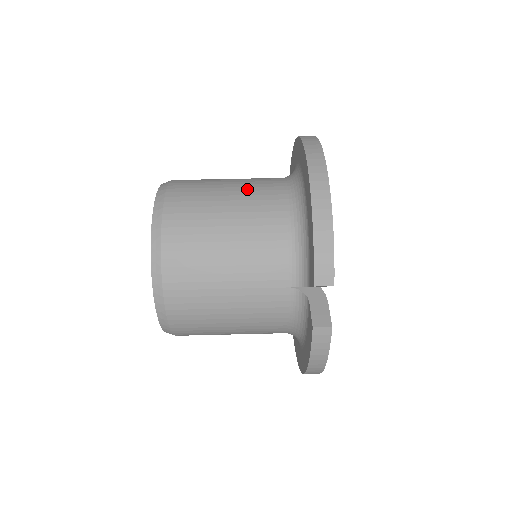
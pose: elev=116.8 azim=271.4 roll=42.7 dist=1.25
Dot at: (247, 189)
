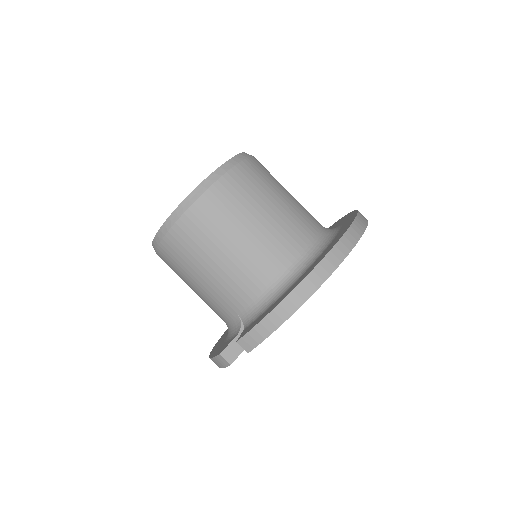
Dot at: (277, 227)
